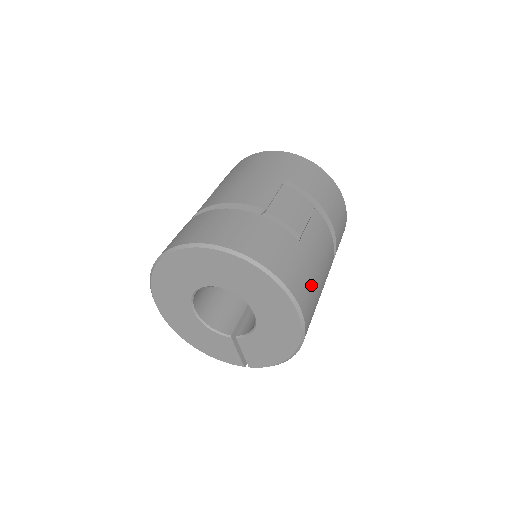
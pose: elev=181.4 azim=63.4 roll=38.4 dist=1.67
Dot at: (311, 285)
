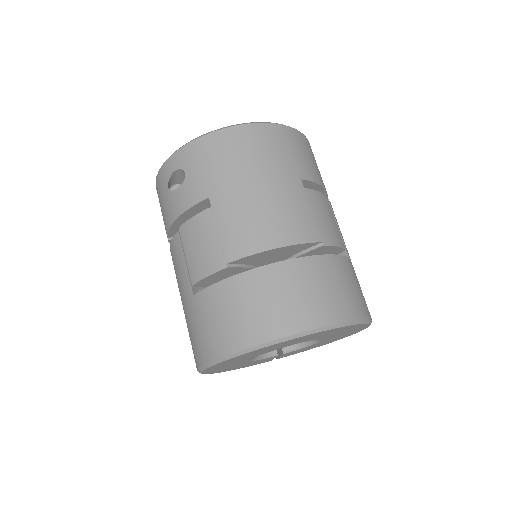
Dot at: occluded
